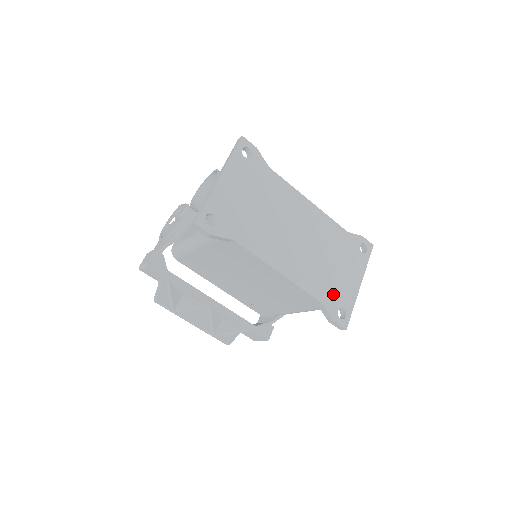
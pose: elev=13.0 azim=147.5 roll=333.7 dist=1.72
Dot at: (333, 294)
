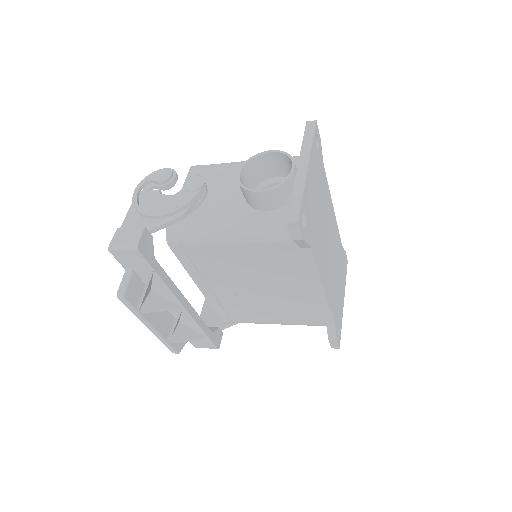
Dot at: (337, 311)
